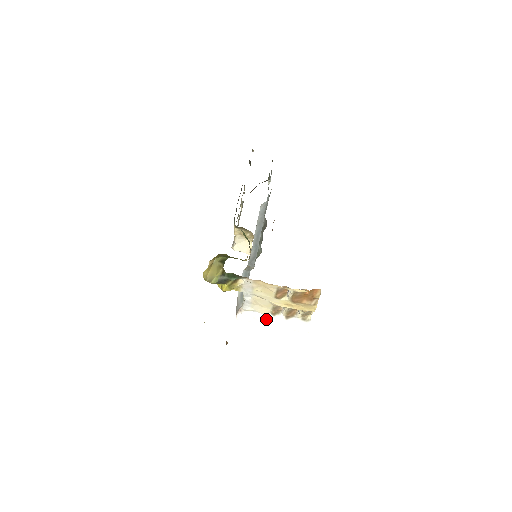
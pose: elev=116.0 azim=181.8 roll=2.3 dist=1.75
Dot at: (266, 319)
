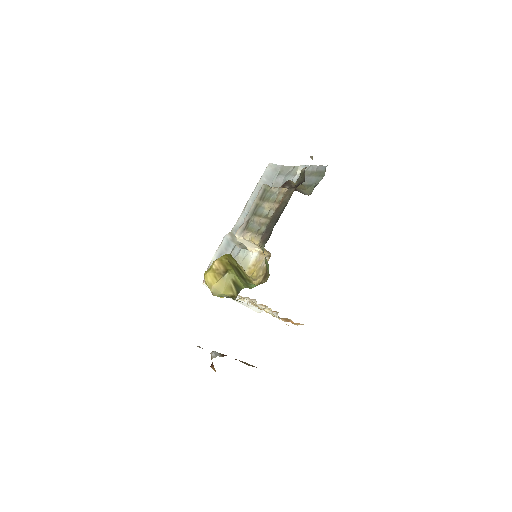
Dot at: occluded
